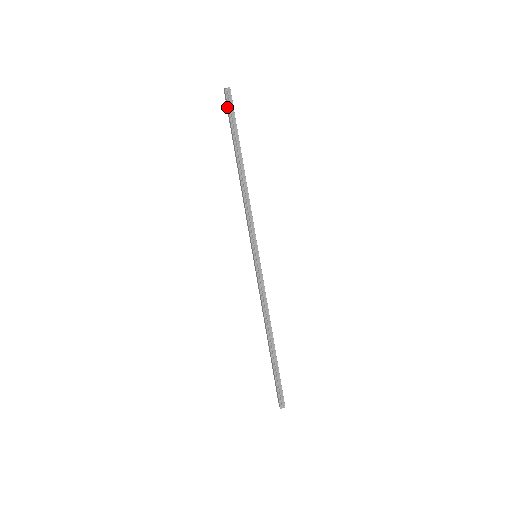
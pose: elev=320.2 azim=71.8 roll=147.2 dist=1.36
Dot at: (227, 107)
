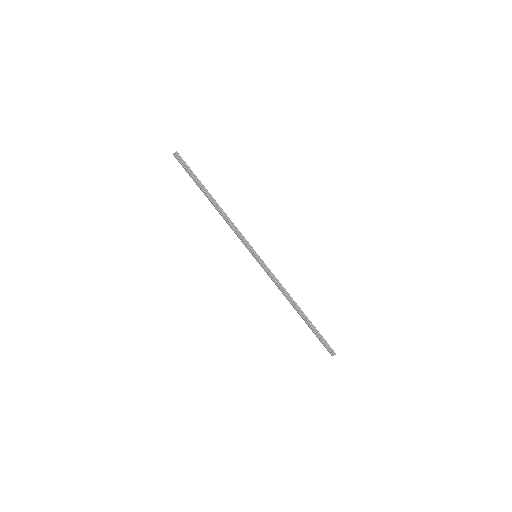
Dot at: occluded
